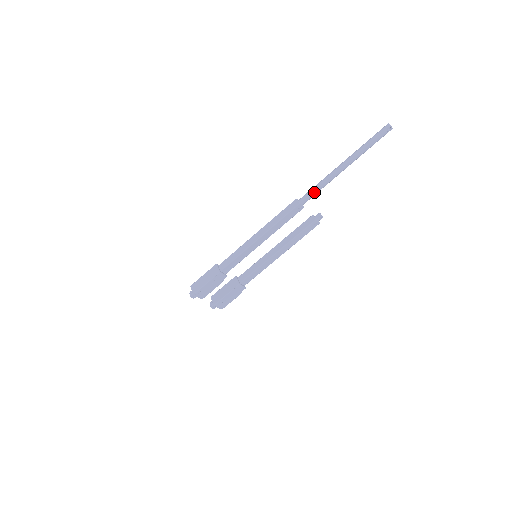
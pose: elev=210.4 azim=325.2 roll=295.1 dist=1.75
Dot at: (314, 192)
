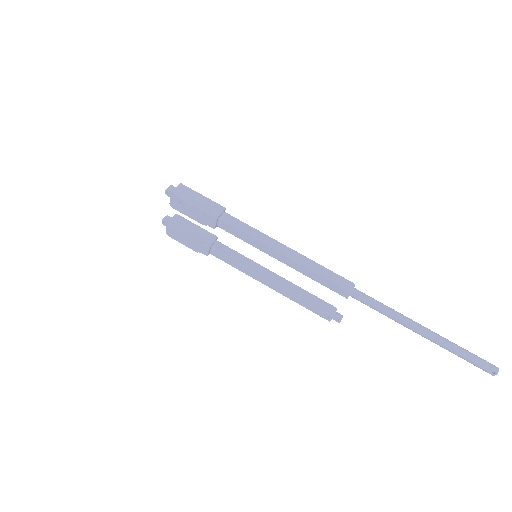
Dot at: (373, 305)
